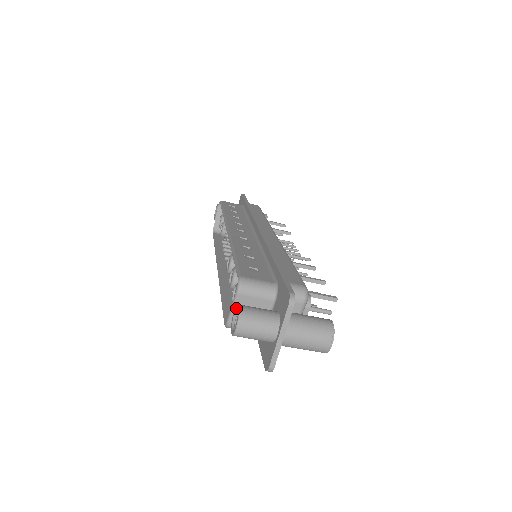
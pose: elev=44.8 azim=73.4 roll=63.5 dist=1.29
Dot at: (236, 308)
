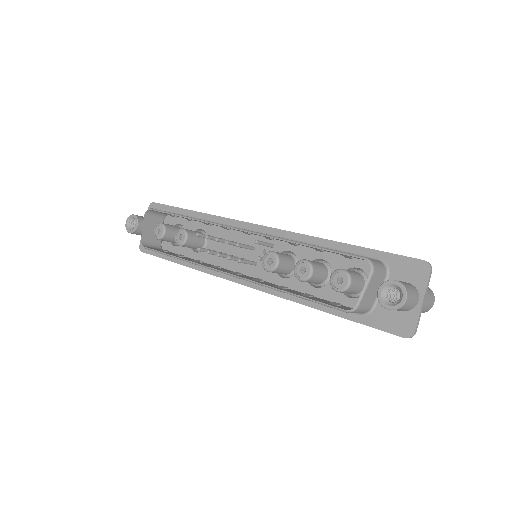
Dot at: (388, 284)
